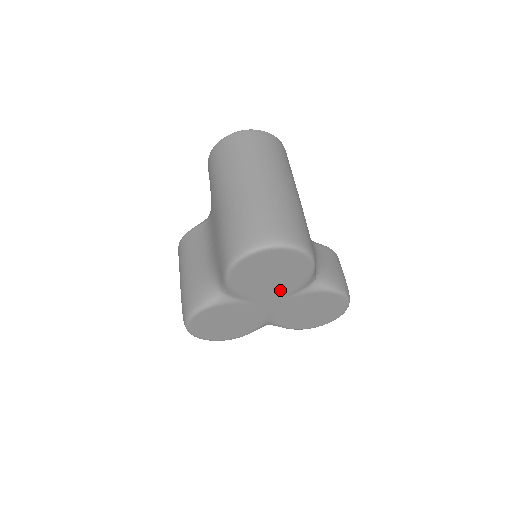
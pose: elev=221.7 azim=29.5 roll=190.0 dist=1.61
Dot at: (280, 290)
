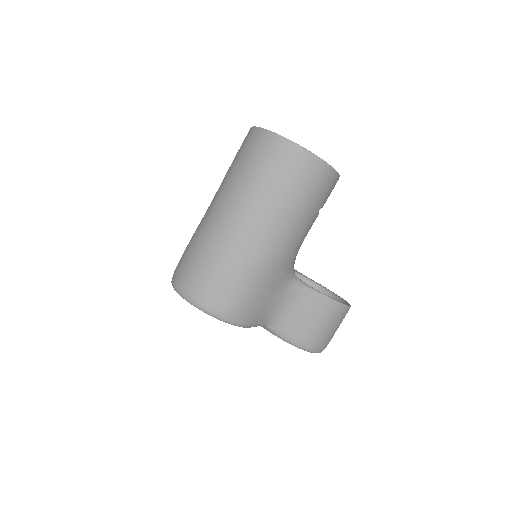
Dot at: occluded
